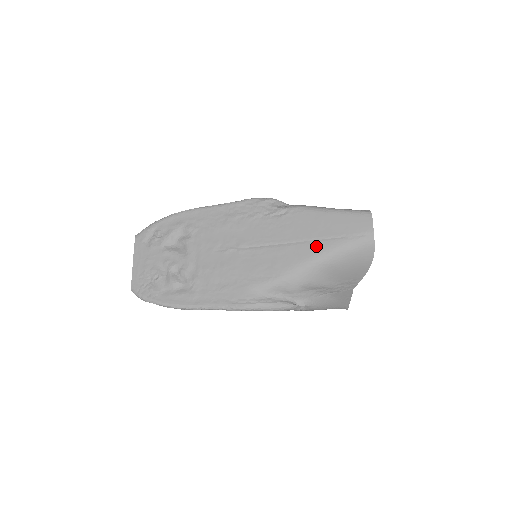
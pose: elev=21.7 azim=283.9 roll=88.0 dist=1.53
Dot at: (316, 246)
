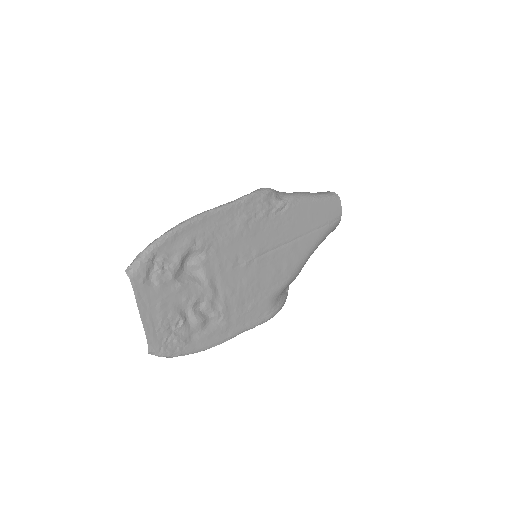
Dot at: (312, 238)
